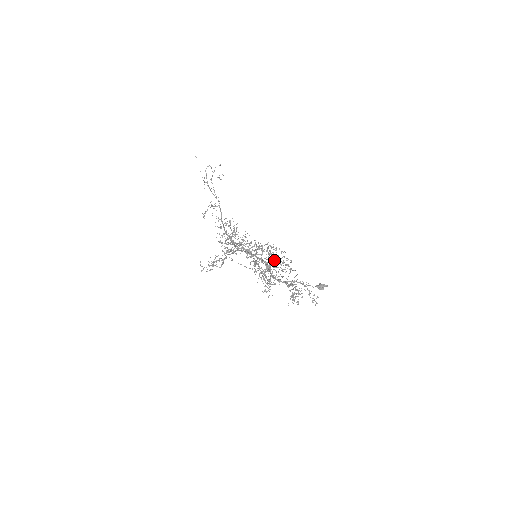
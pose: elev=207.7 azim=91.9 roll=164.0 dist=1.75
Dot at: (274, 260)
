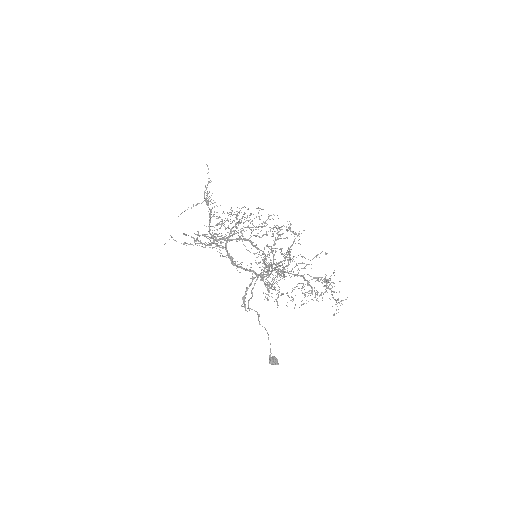
Dot at: occluded
